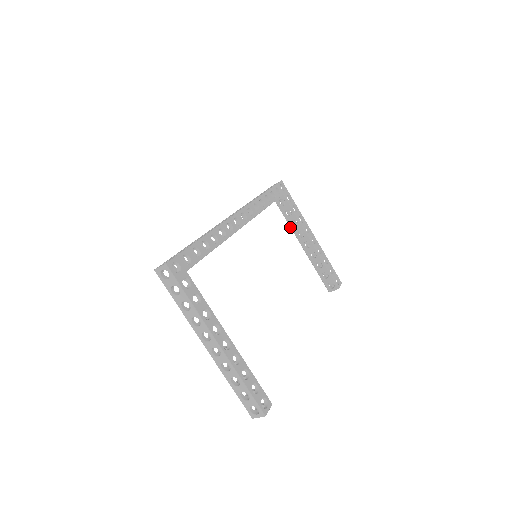
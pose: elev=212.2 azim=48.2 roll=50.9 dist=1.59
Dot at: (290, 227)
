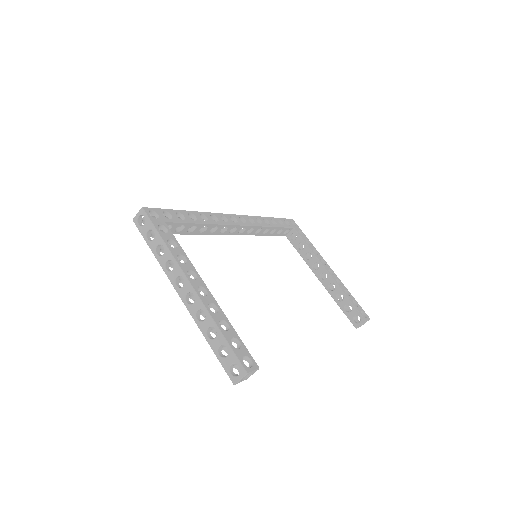
Dot at: occluded
